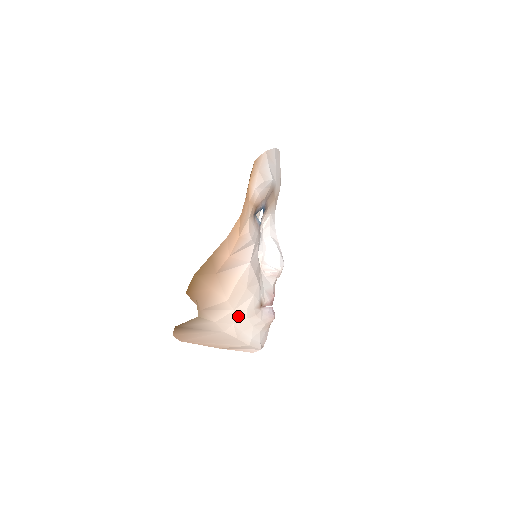
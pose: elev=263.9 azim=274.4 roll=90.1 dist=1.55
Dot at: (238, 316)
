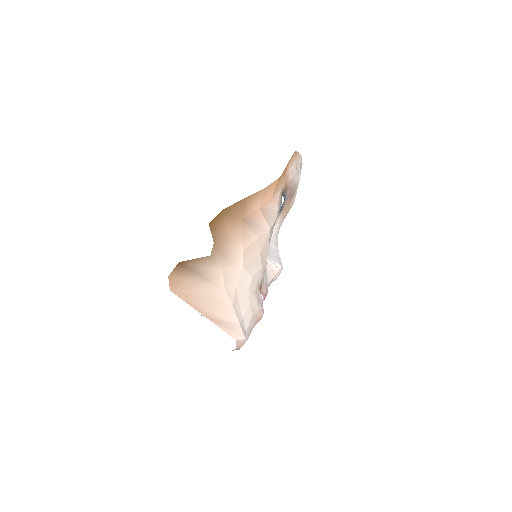
Dot at: (243, 279)
